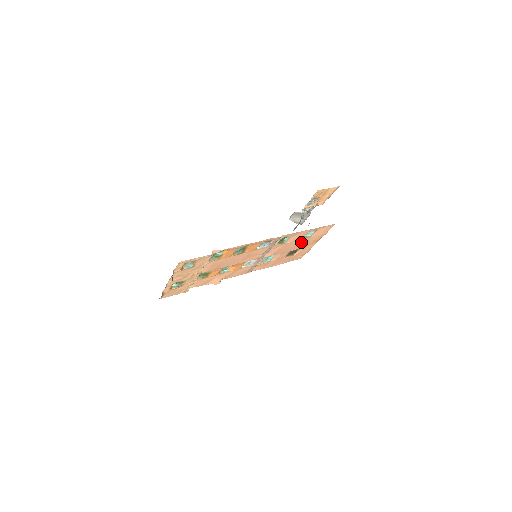
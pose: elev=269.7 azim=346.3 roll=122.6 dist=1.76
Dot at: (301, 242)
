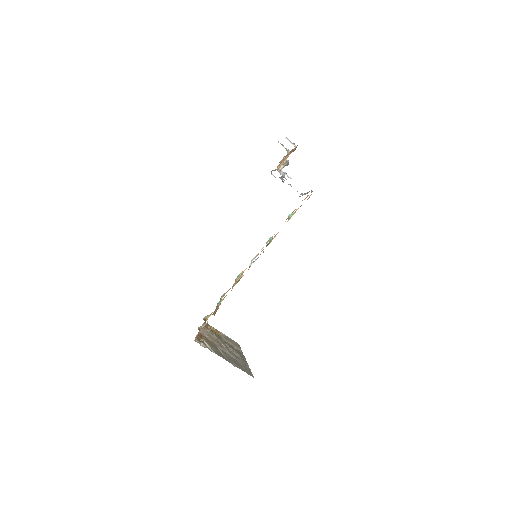
Dot at: occluded
